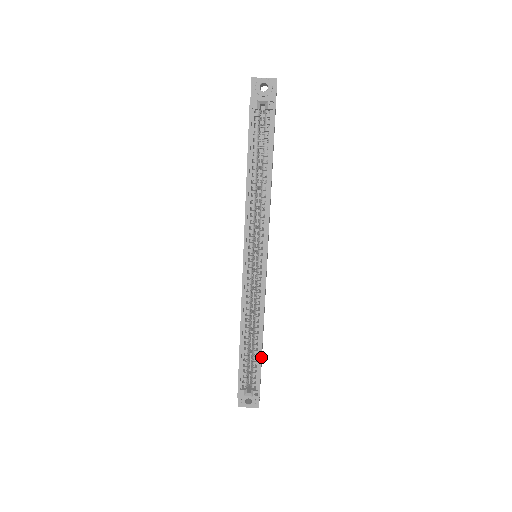
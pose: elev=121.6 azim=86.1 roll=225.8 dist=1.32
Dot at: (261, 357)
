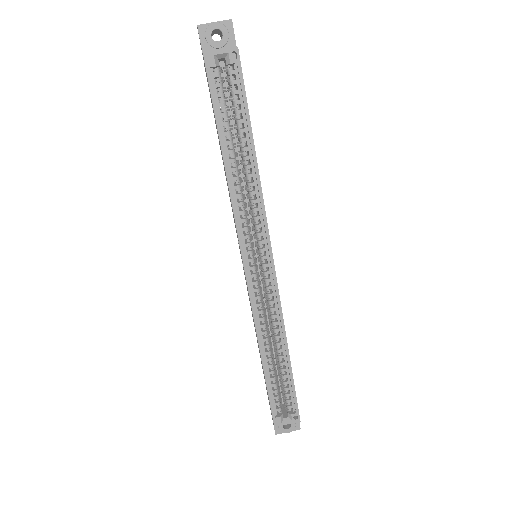
Dot at: (292, 374)
